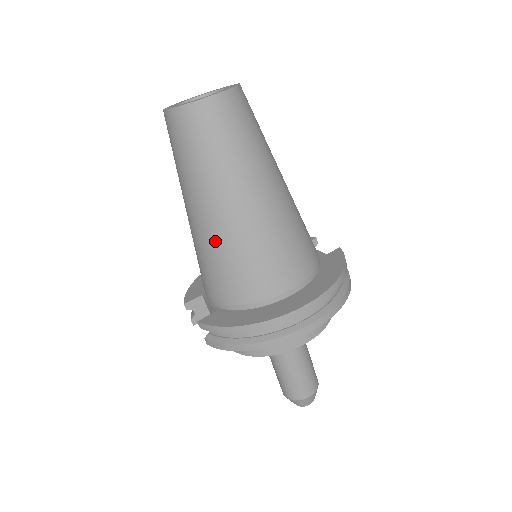
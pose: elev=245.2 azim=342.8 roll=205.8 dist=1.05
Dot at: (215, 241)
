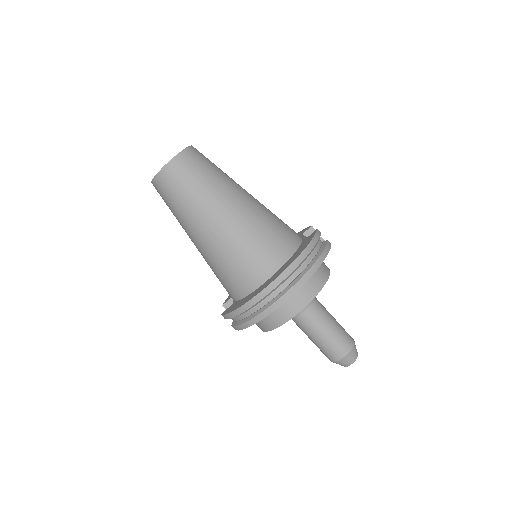
Dot at: (208, 256)
